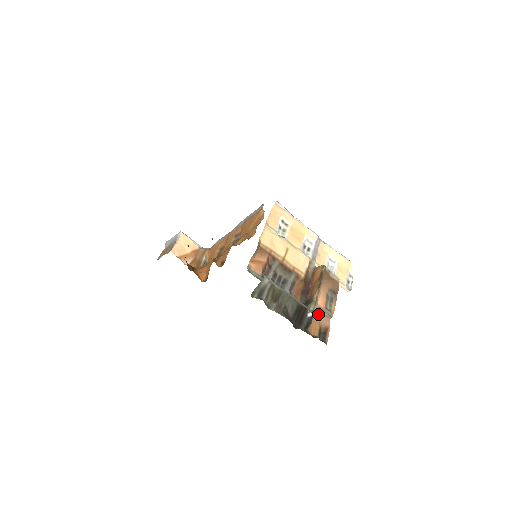
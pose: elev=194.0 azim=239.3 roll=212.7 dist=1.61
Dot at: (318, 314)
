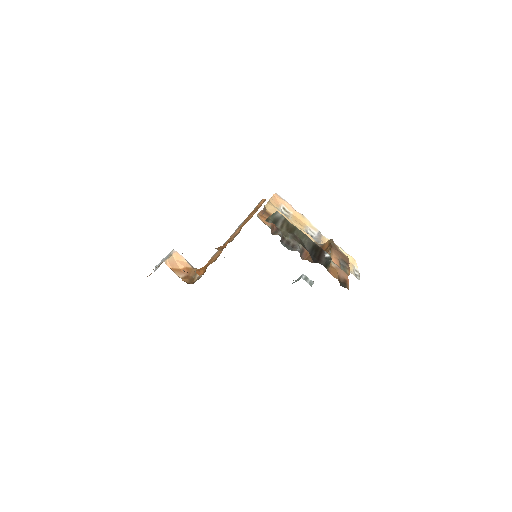
Dot at: (334, 266)
